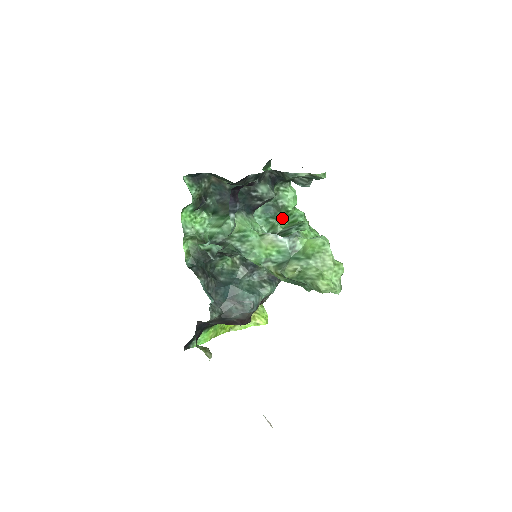
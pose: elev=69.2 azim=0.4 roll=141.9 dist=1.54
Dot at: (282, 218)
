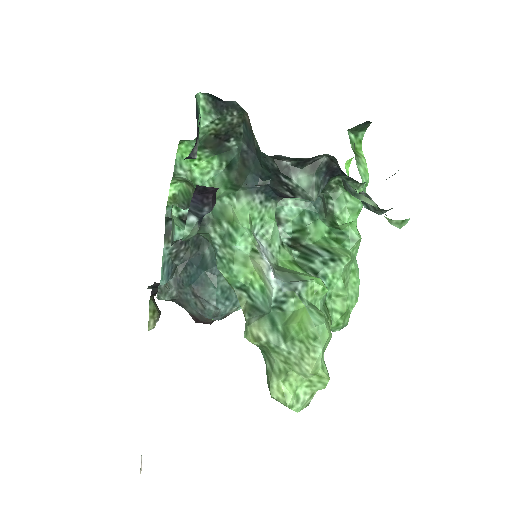
Dot at: (326, 224)
